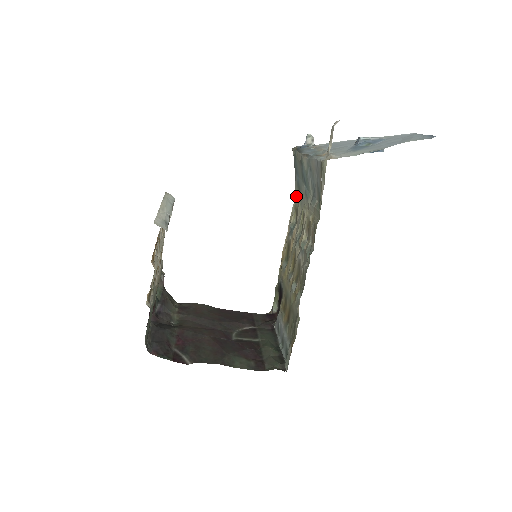
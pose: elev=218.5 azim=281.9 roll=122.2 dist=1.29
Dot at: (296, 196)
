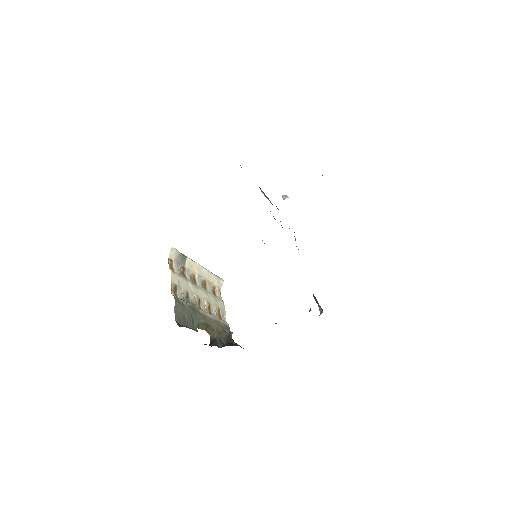
Dot at: occluded
